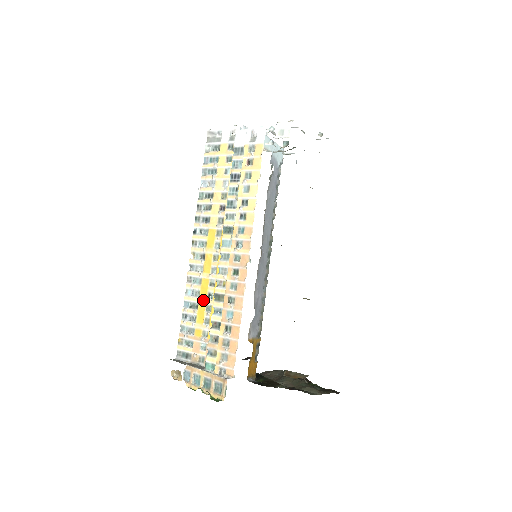
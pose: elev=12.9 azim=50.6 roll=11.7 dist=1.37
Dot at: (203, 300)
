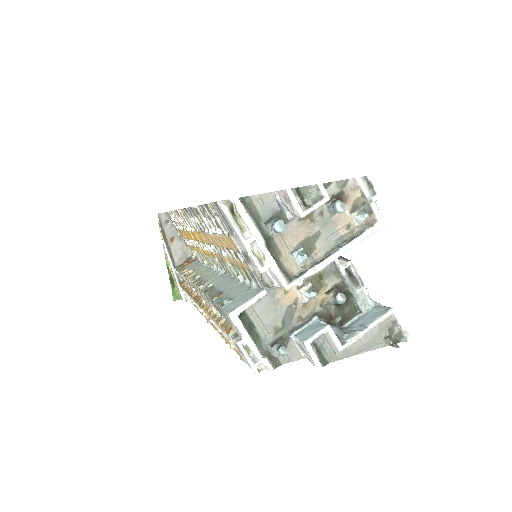
Dot at: (188, 236)
